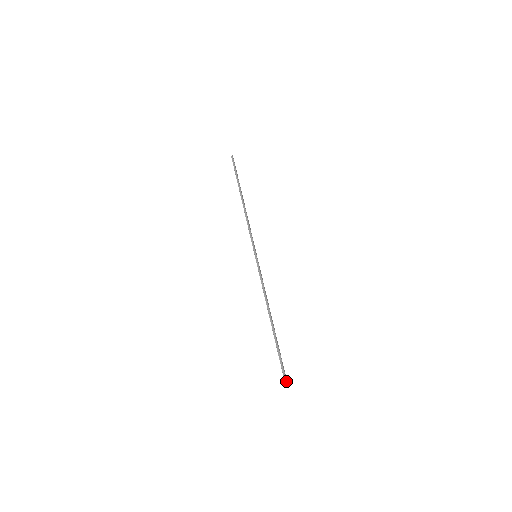
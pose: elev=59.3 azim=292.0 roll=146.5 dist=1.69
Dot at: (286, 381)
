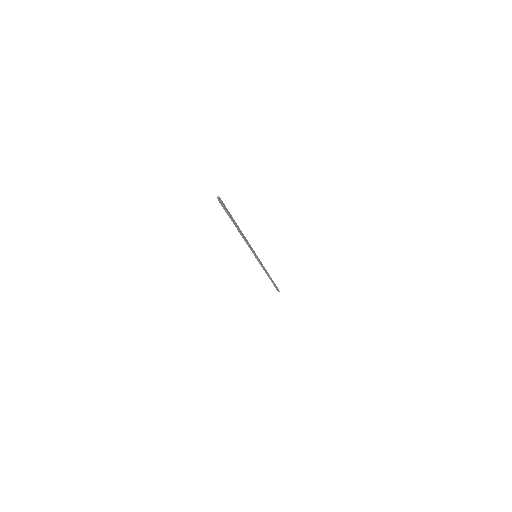
Dot at: (278, 291)
